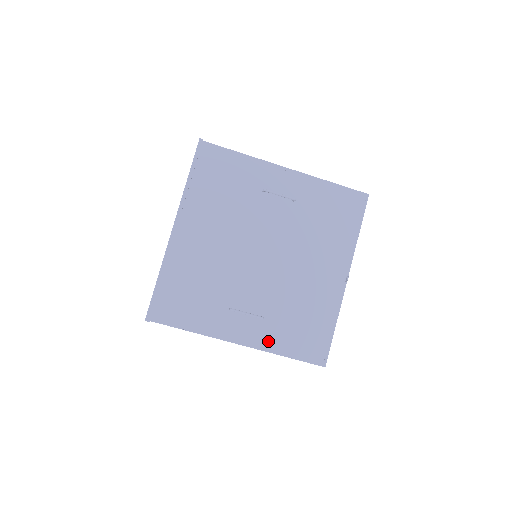
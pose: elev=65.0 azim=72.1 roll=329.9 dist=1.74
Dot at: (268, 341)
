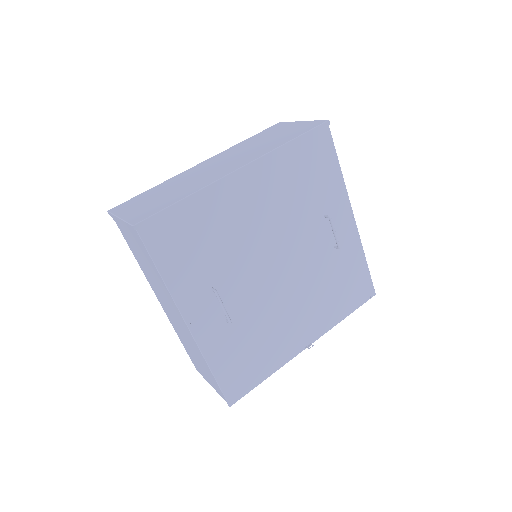
Dot at: (212, 346)
